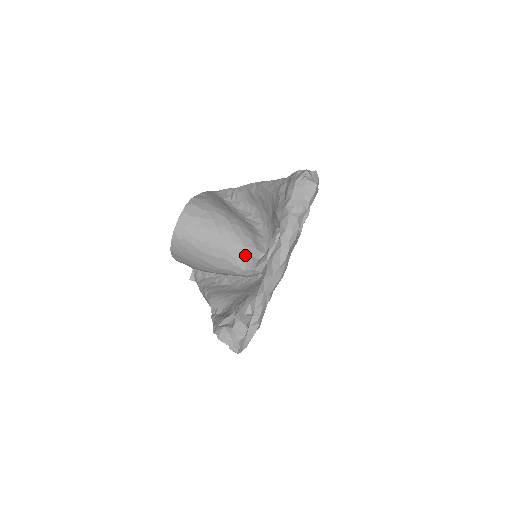
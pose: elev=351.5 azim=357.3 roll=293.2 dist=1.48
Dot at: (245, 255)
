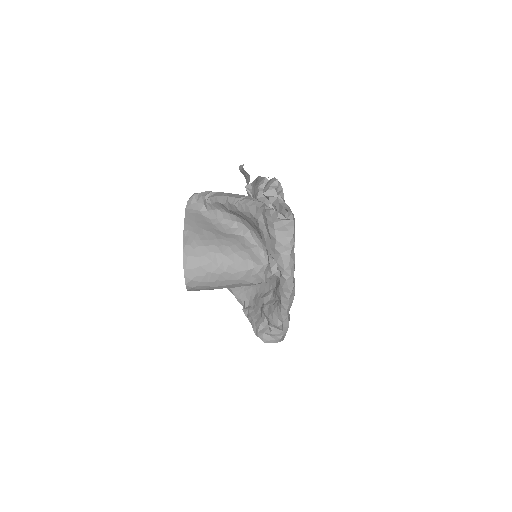
Dot at: (252, 275)
